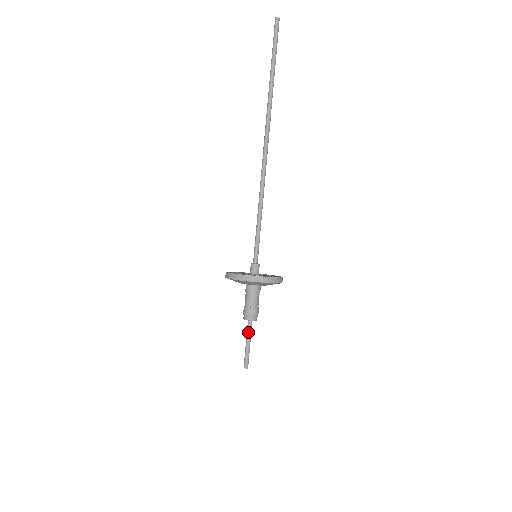
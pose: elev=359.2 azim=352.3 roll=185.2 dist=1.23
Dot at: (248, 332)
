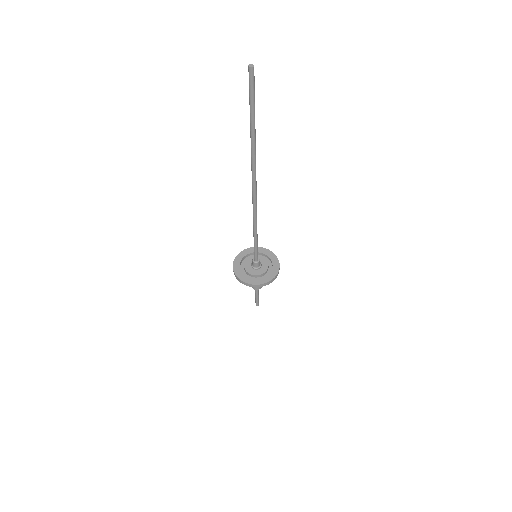
Dot at: (258, 292)
